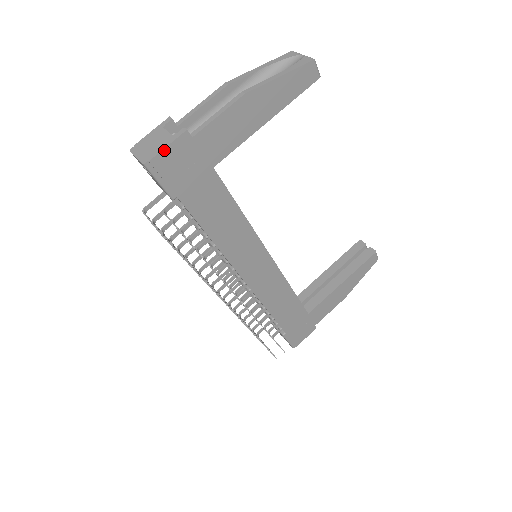
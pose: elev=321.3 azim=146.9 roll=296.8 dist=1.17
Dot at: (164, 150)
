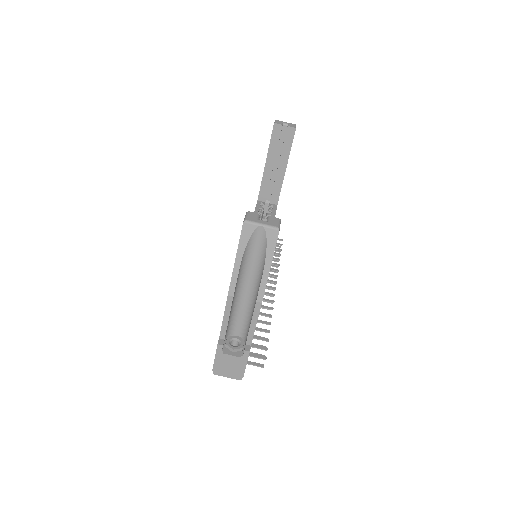
Dot at: (245, 367)
